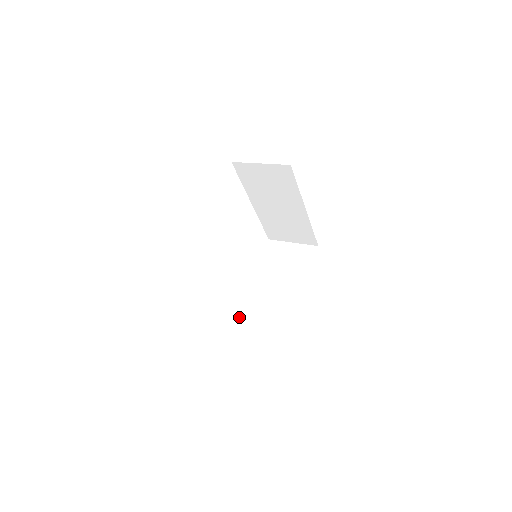
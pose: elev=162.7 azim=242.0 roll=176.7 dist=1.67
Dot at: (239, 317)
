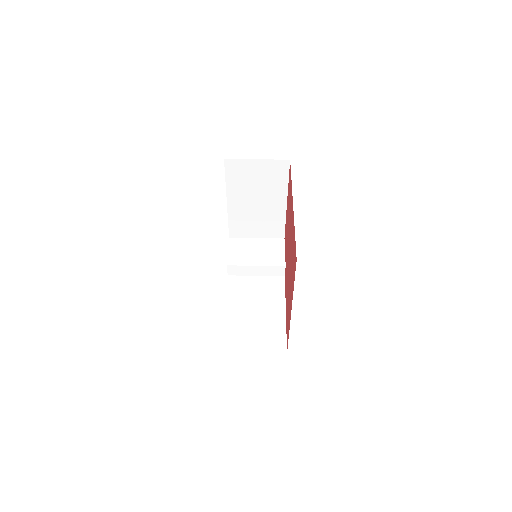
Dot at: (251, 272)
